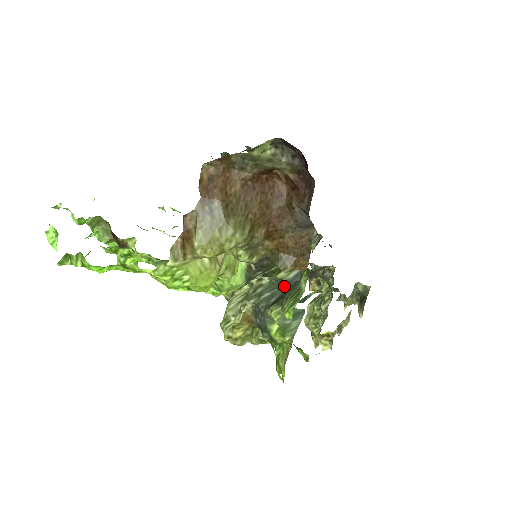
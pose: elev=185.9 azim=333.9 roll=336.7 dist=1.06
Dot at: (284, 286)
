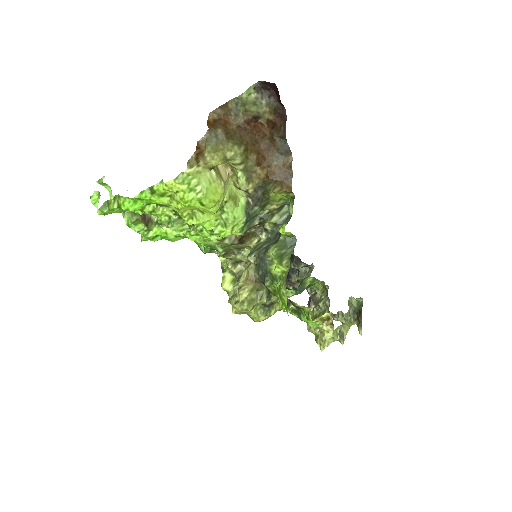
Dot at: (278, 235)
